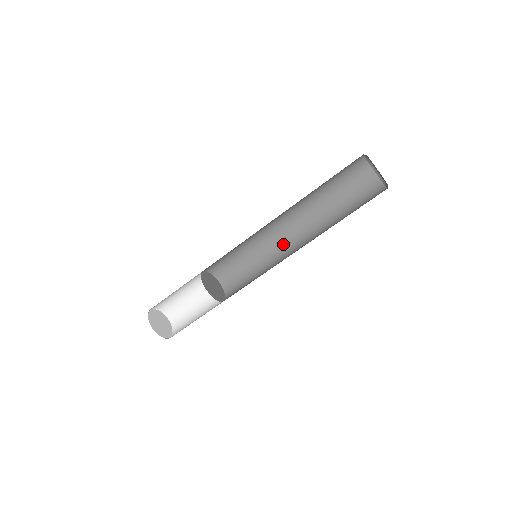
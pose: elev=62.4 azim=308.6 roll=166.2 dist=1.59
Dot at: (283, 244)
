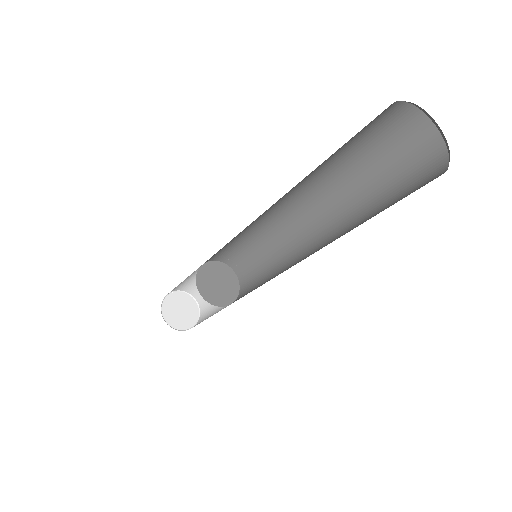
Dot at: (286, 221)
